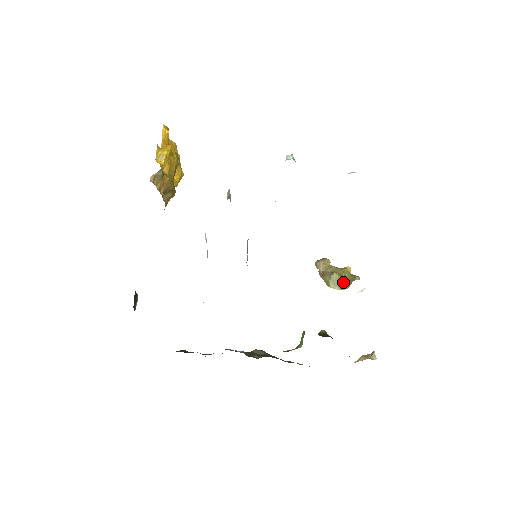
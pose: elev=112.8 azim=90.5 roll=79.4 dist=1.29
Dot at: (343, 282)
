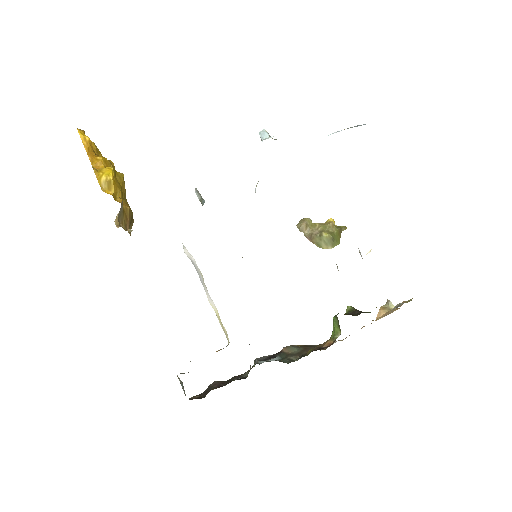
Dot at: (334, 239)
